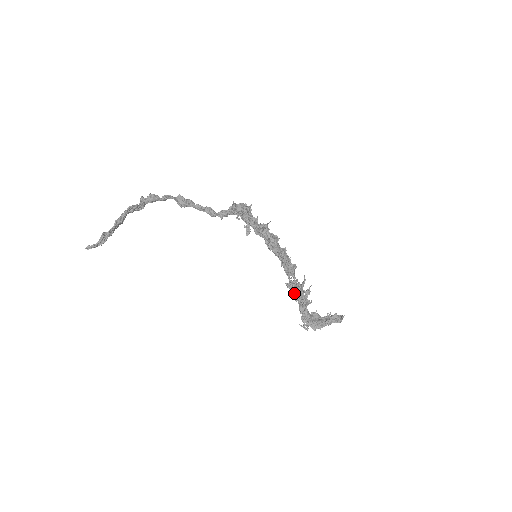
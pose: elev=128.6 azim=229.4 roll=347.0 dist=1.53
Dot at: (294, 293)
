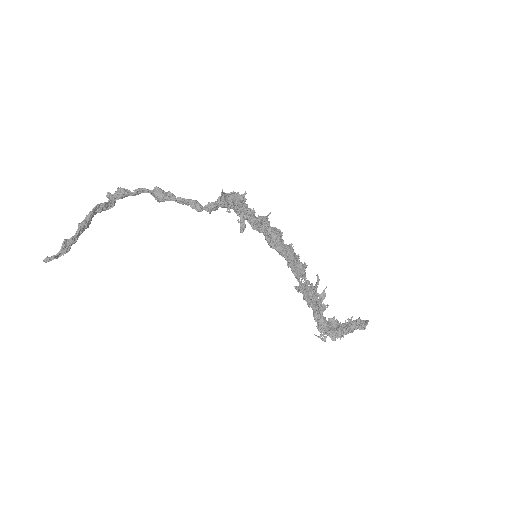
Dot at: (306, 297)
